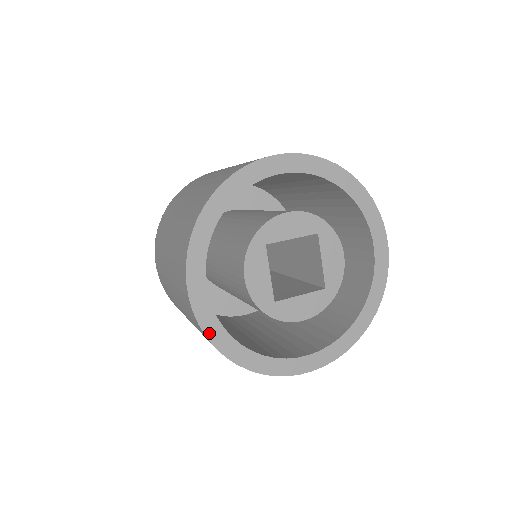
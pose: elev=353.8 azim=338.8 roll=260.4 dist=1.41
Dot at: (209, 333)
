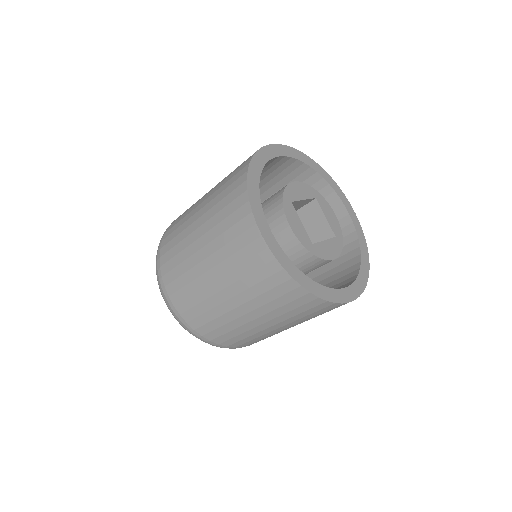
Dot at: (284, 265)
